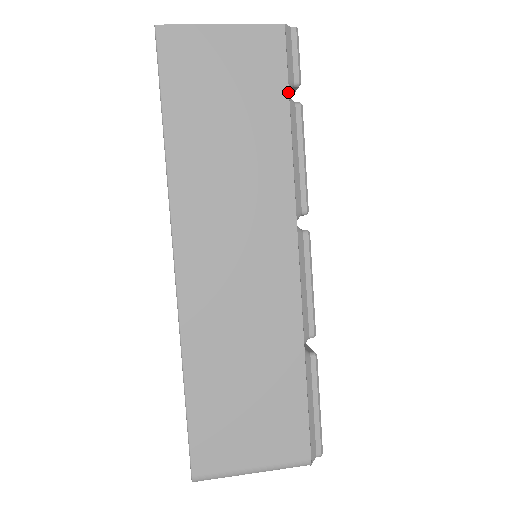
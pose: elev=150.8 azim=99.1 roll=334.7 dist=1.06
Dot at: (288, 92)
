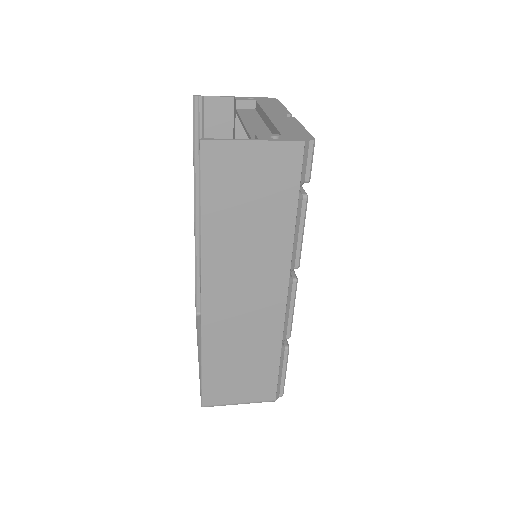
Dot at: (299, 192)
